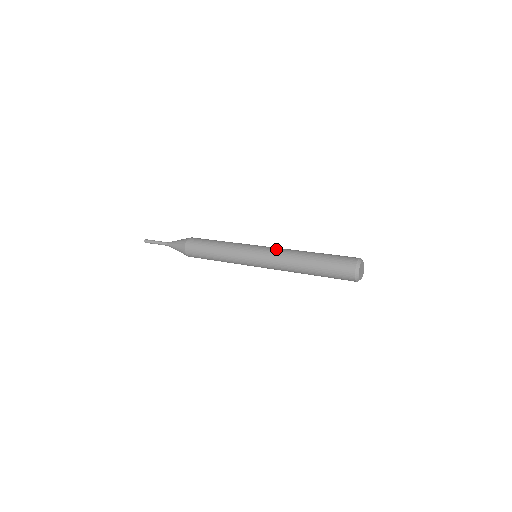
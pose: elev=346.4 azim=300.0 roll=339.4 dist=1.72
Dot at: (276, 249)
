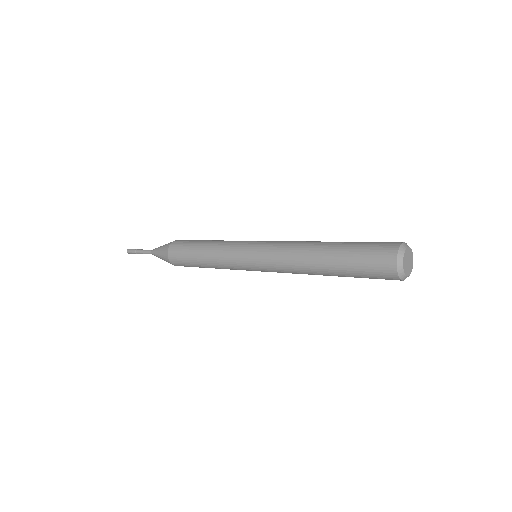
Dot at: (281, 242)
